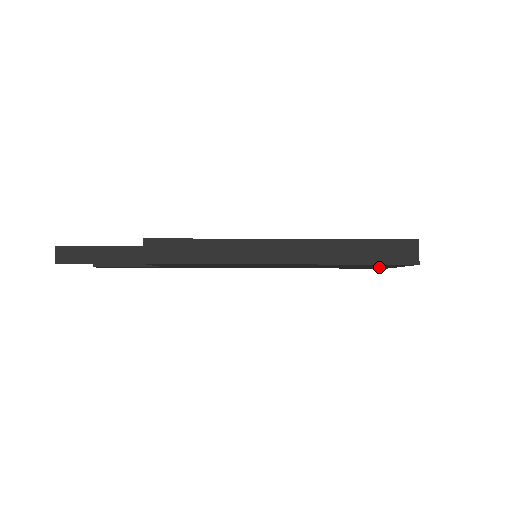
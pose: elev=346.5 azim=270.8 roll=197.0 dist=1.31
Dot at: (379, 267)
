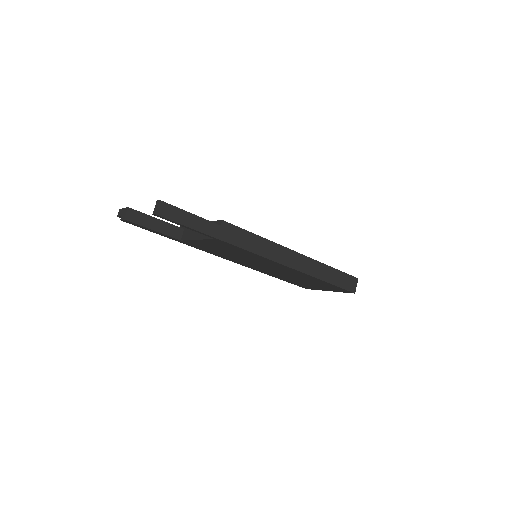
Dot at: (314, 287)
